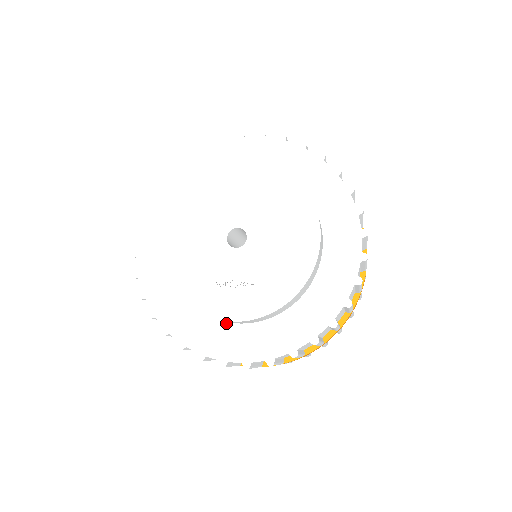
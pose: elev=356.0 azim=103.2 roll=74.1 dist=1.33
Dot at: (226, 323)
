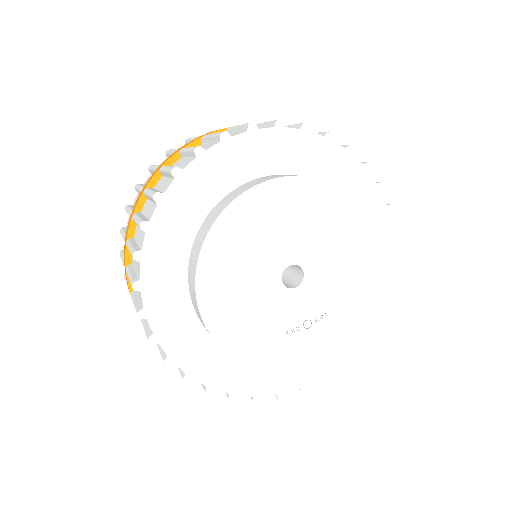
Dot at: occluded
